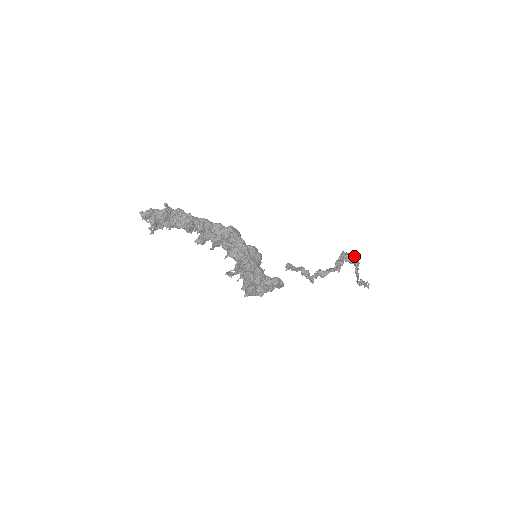
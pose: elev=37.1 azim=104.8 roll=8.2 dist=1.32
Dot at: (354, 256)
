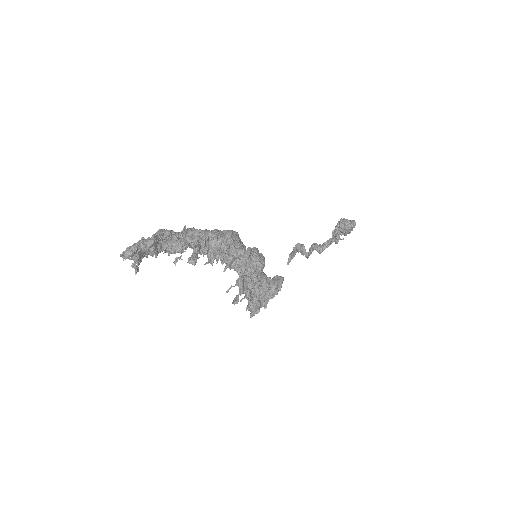
Dot at: (353, 223)
